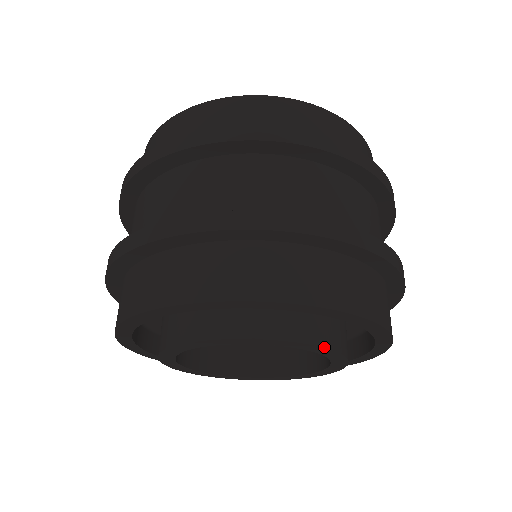
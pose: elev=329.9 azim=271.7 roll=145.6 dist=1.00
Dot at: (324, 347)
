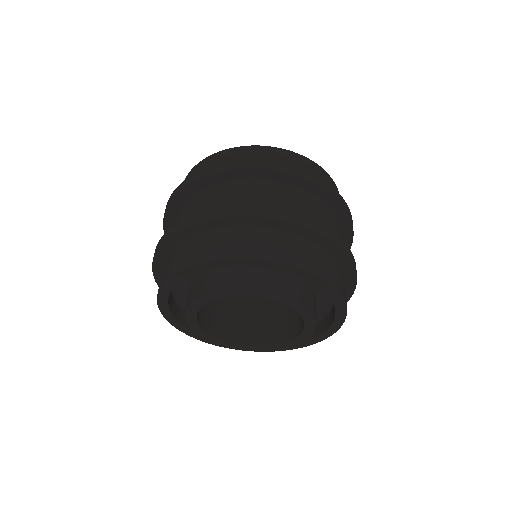
Dot at: (292, 299)
